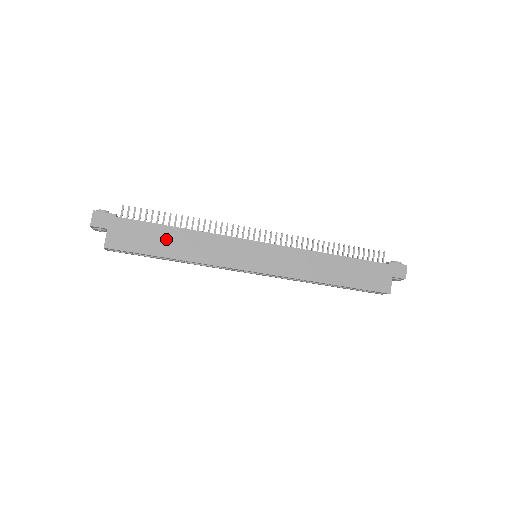
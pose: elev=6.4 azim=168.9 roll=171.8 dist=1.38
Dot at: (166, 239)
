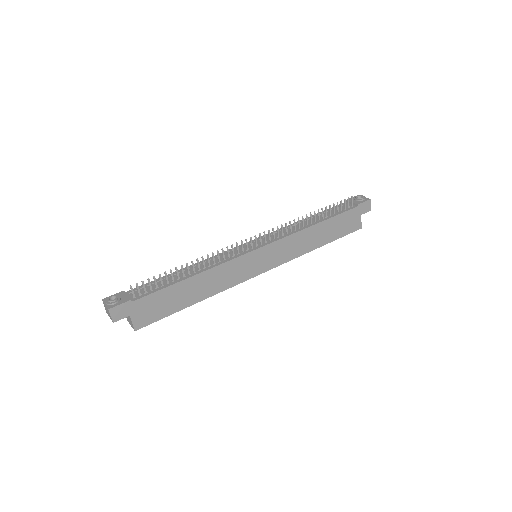
Dot at: (184, 293)
